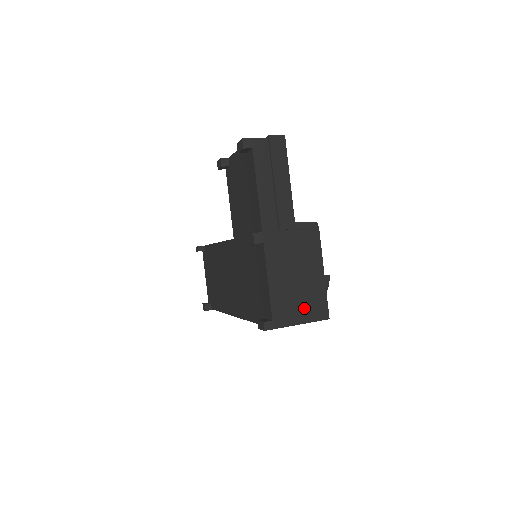
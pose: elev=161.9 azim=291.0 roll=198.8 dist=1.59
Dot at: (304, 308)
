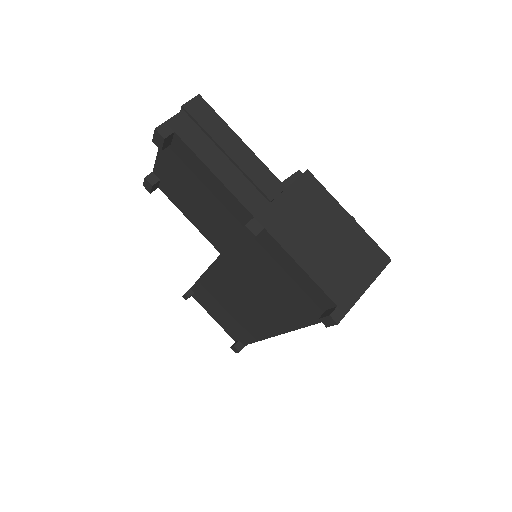
Dot at: (358, 268)
